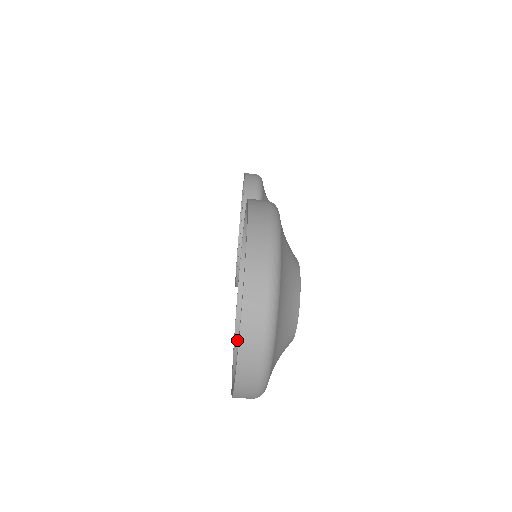
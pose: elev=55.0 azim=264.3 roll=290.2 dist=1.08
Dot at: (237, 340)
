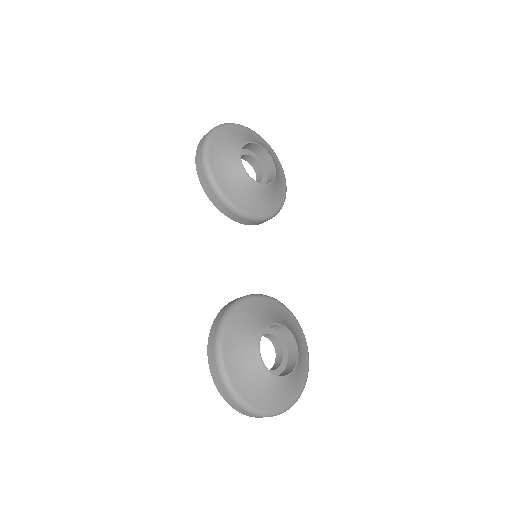
Dot at: occluded
